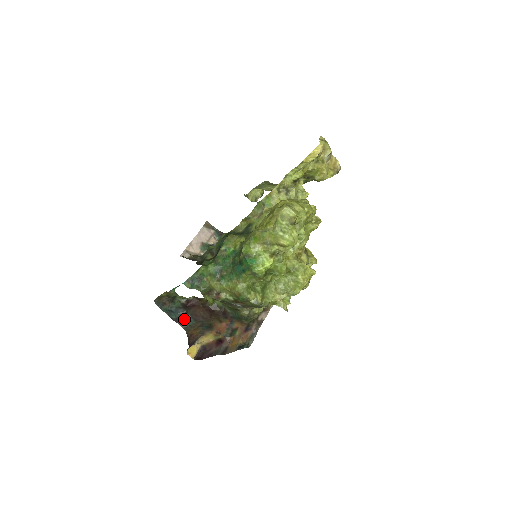
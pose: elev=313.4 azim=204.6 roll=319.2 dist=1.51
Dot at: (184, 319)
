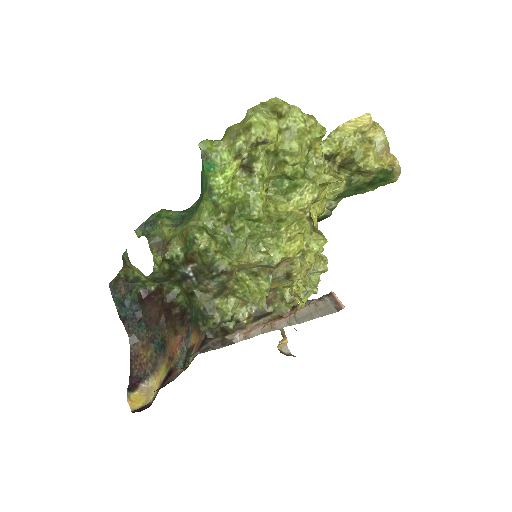
Dot at: (134, 321)
